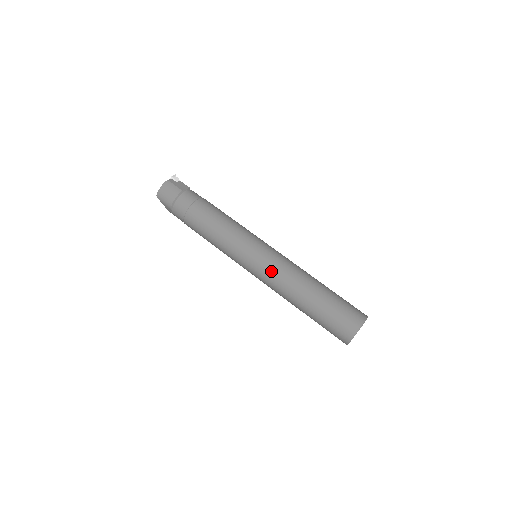
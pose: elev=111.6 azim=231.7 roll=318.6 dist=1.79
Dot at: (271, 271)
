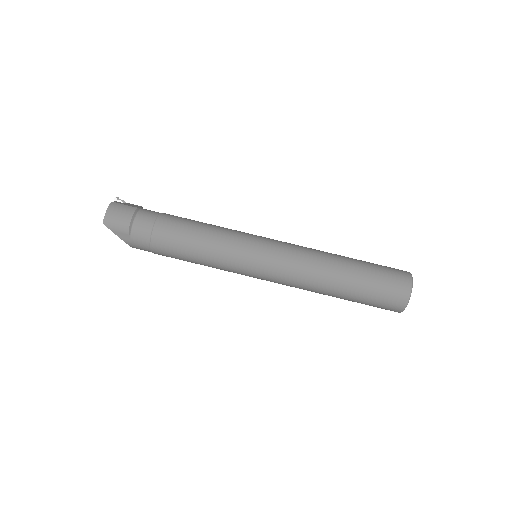
Dot at: (288, 257)
